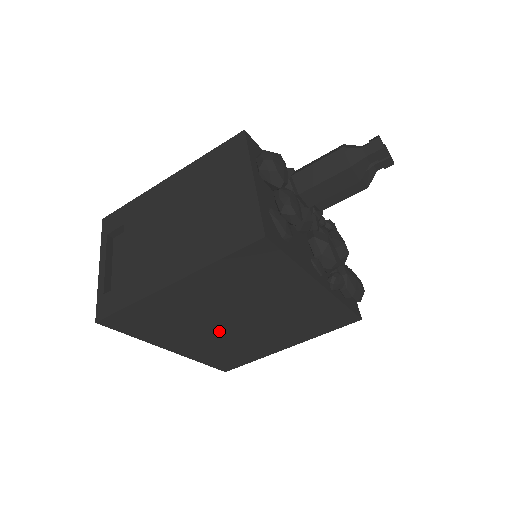
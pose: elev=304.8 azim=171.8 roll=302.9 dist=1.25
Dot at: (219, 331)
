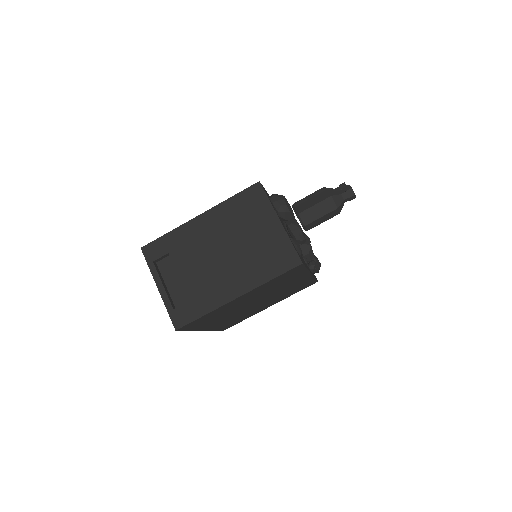
Dot at: (240, 311)
